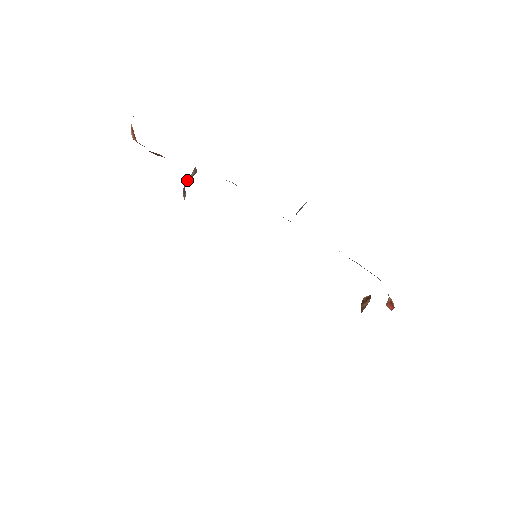
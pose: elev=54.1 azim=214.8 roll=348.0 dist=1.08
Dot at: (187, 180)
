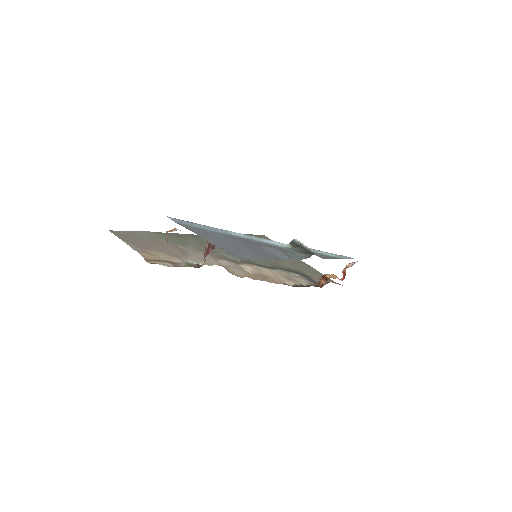
Dot at: occluded
